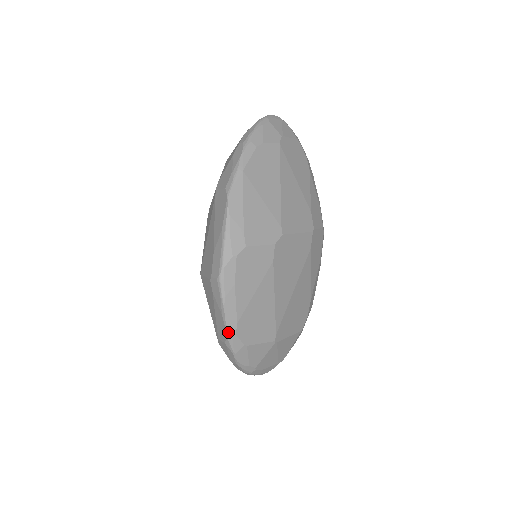
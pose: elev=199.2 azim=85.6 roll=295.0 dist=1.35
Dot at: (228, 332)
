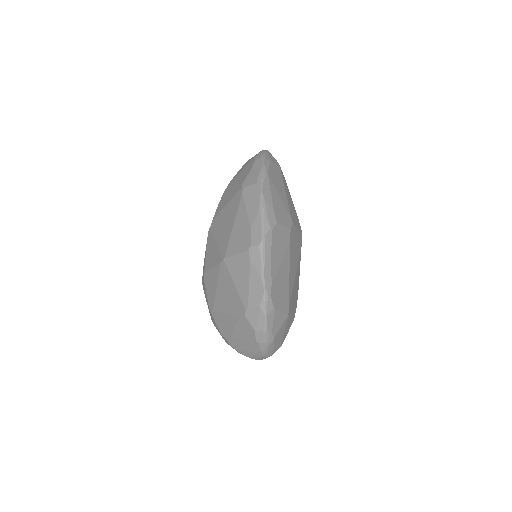
Dot at: (265, 292)
